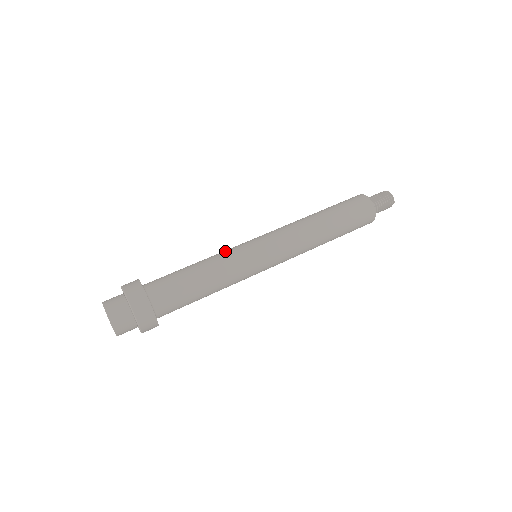
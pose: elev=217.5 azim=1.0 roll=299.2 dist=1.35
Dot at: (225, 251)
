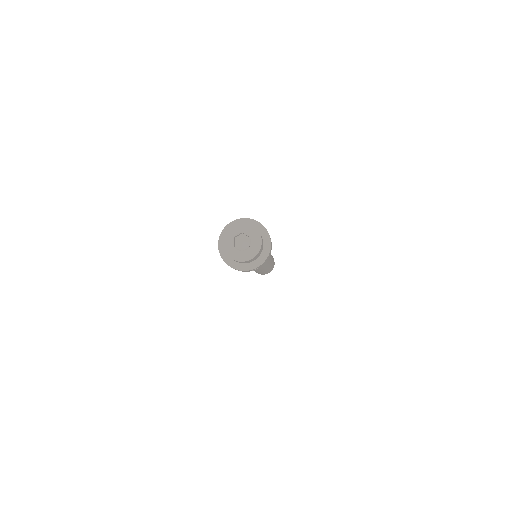
Dot at: occluded
